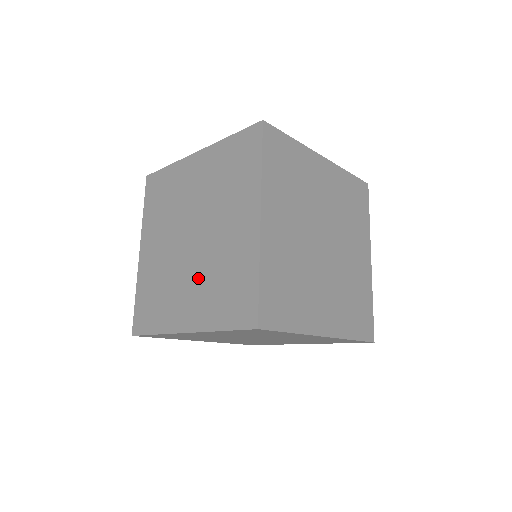
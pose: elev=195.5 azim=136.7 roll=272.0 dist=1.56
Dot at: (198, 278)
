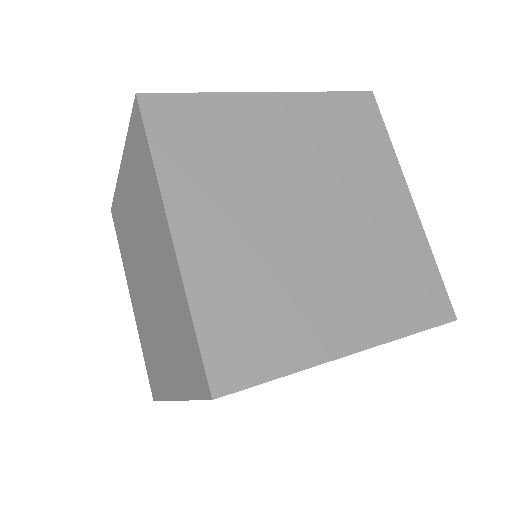
Dot at: (142, 306)
